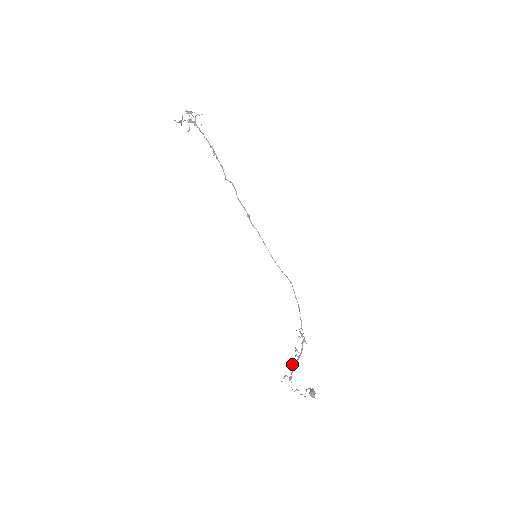
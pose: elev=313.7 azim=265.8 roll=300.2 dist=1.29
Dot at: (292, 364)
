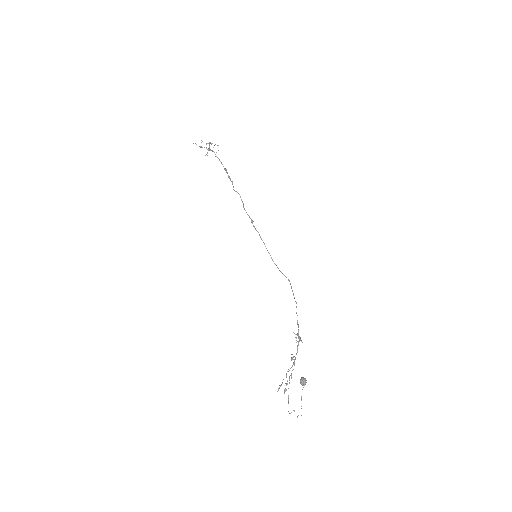
Dot at: occluded
